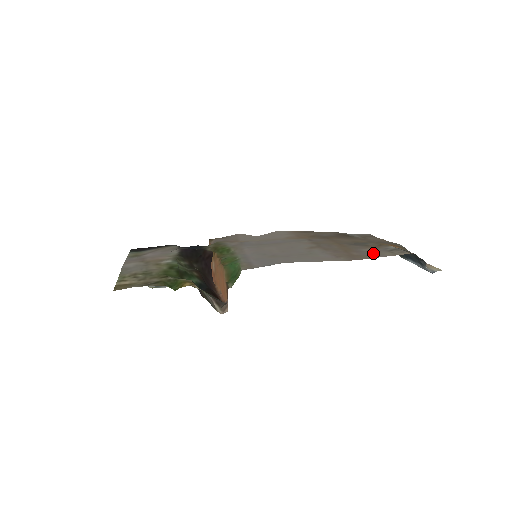
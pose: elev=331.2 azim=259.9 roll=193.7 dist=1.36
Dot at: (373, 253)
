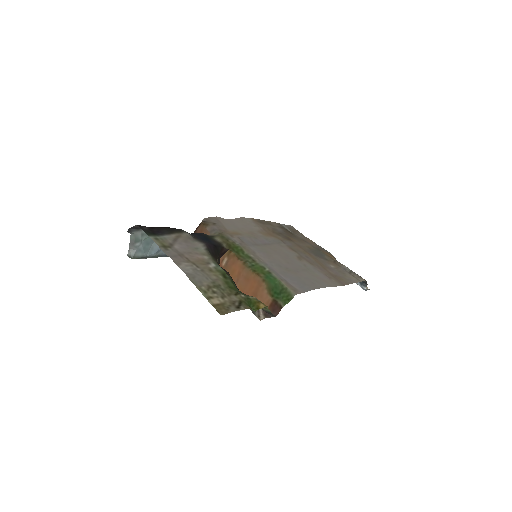
Dot at: (343, 274)
